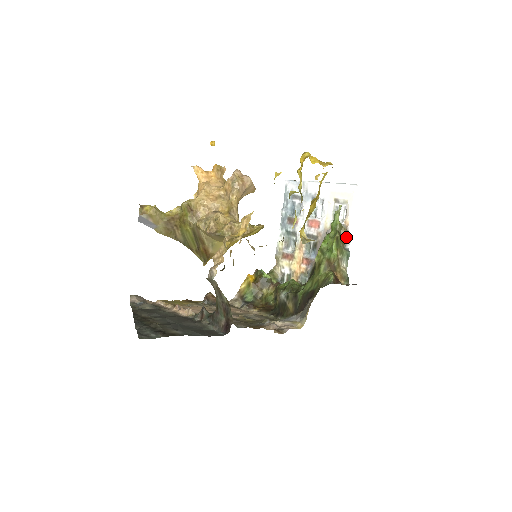
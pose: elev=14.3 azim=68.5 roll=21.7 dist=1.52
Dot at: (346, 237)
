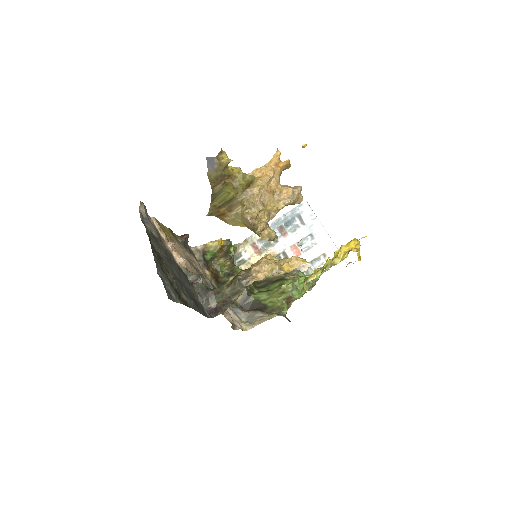
Dot at: (311, 288)
